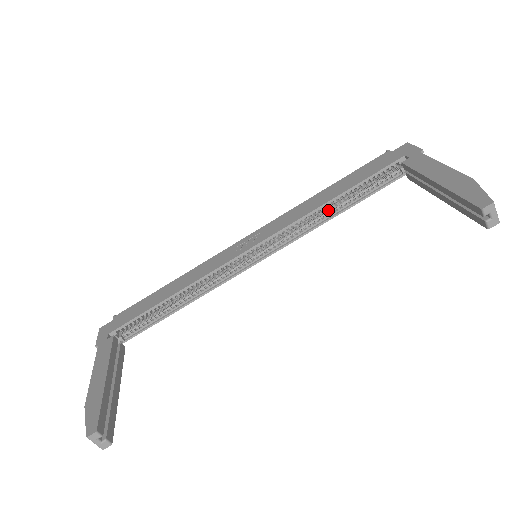
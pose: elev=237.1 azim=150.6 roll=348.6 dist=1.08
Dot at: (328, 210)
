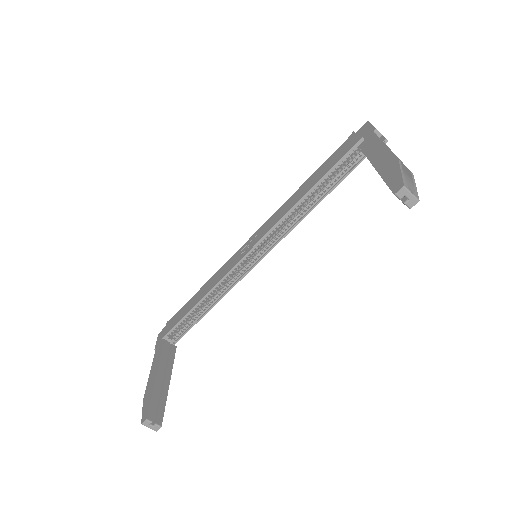
Dot at: (308, 203)
